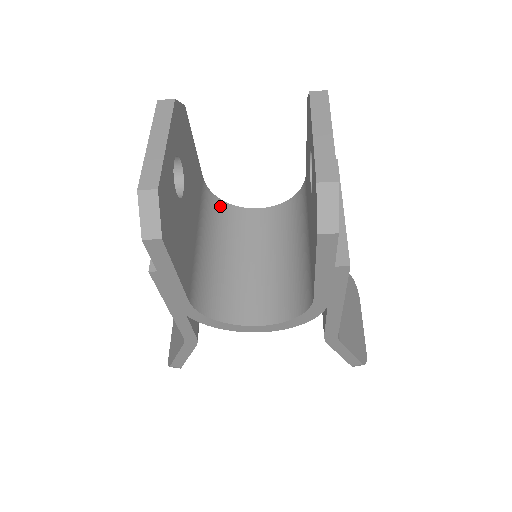
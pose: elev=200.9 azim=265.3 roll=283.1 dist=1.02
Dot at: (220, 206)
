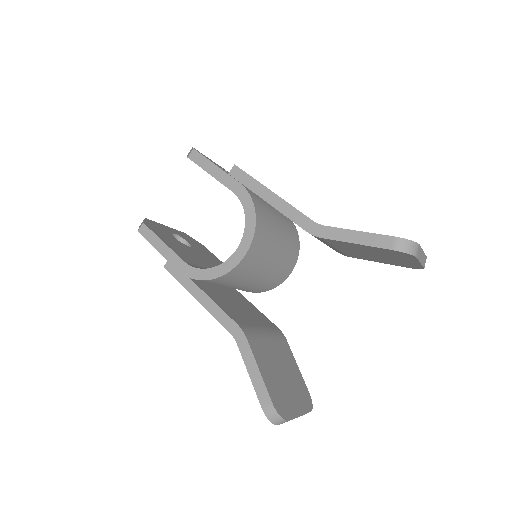
Dot at: occluded
